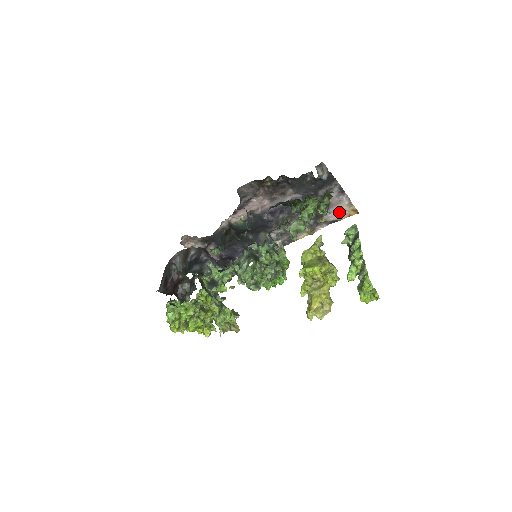
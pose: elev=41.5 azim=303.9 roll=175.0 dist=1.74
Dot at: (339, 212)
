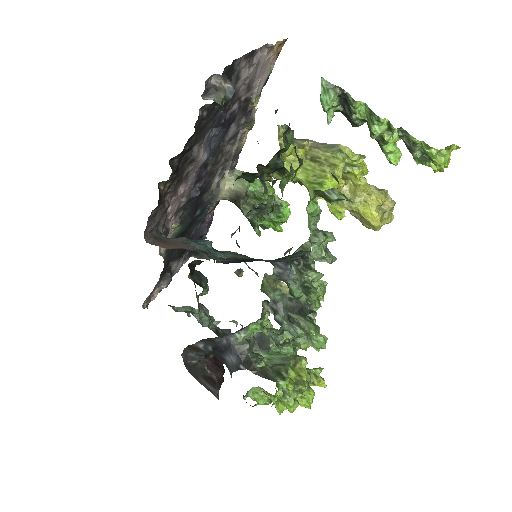
Dot at: (263, 70)
